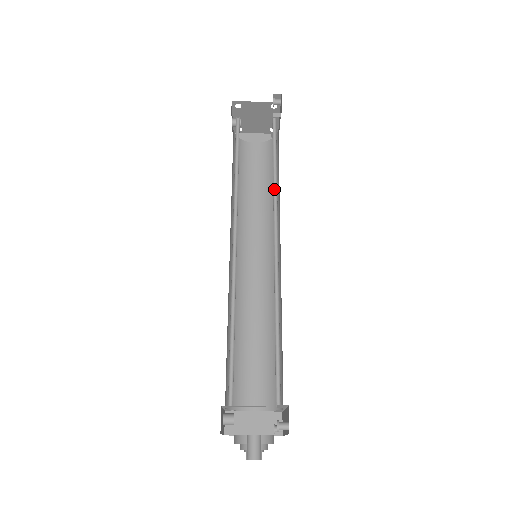
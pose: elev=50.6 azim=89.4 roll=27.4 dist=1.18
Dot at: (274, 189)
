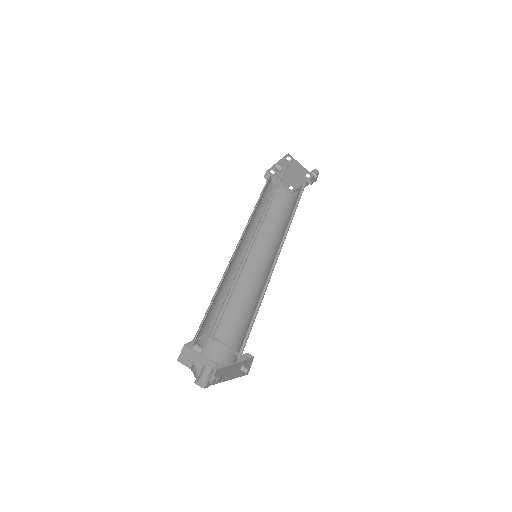
Dot at: (288, 223)
